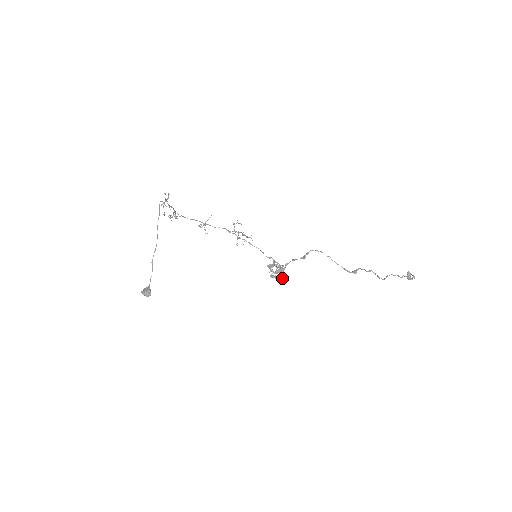
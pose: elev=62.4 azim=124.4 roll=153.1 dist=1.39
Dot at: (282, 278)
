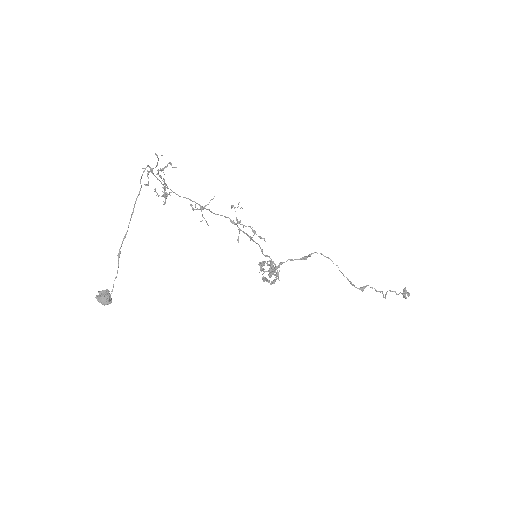
Dot at: (274, 282)
